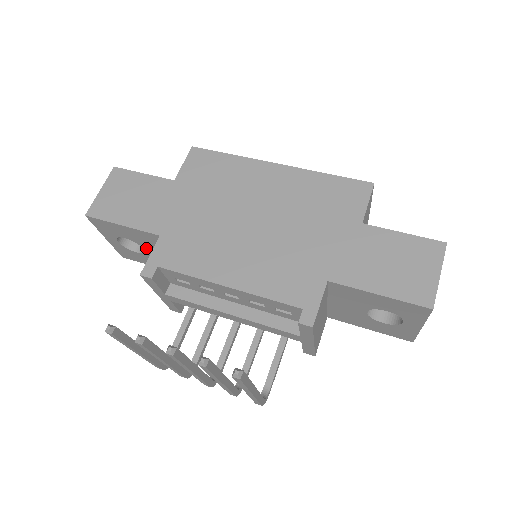
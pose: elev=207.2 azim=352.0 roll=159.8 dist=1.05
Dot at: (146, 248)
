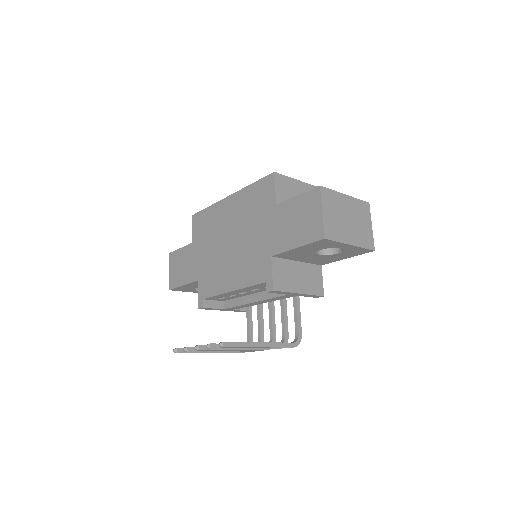
Dot at: occluded
